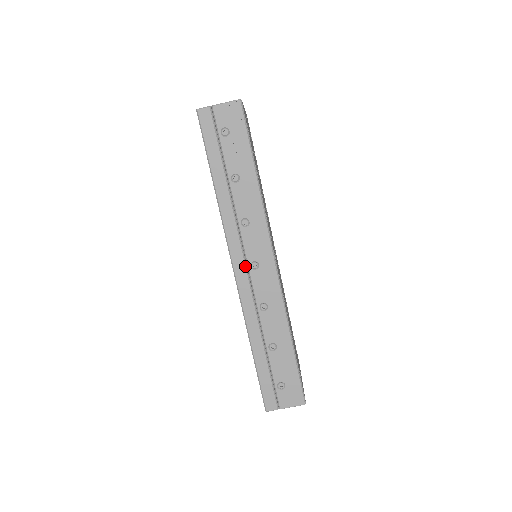
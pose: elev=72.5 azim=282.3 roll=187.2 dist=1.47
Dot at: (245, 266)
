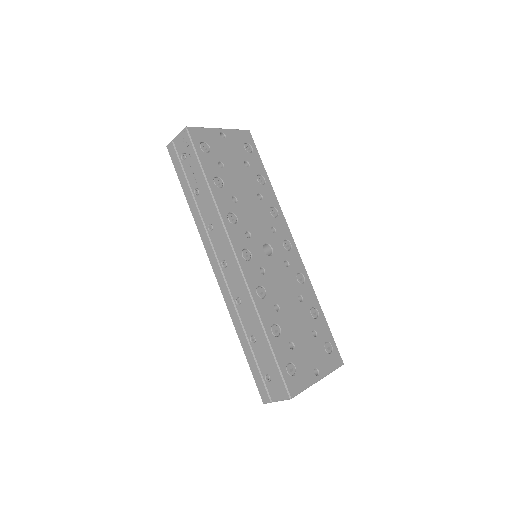
Dot at: (219, 265)
